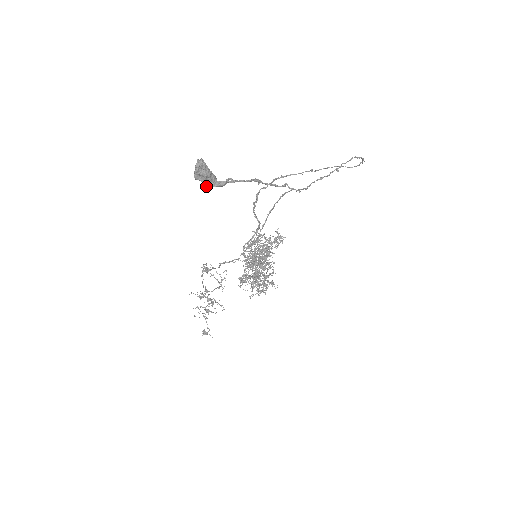
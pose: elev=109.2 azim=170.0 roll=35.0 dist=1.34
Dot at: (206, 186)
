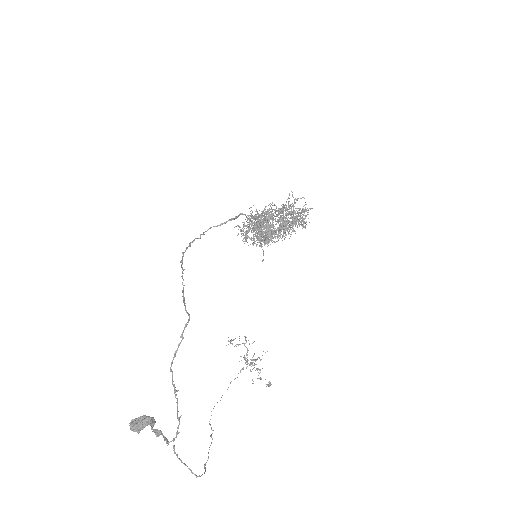
Dot at: occluded
